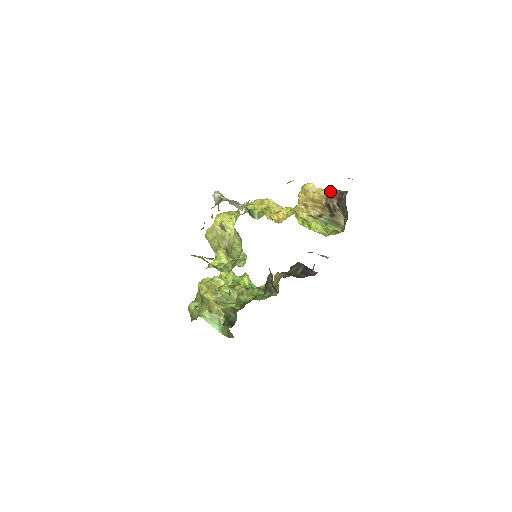
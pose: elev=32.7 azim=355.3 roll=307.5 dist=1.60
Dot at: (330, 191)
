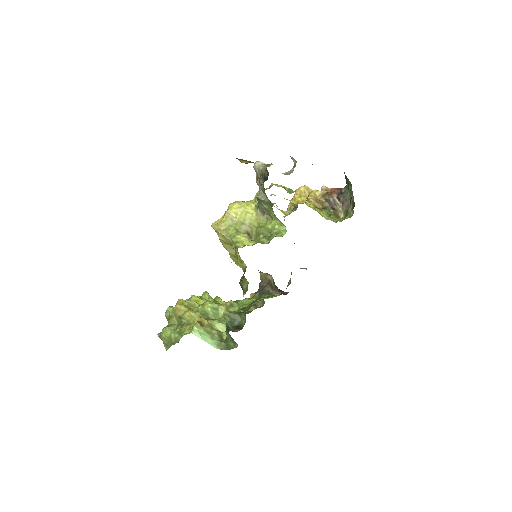
Dot at: (327, 189)
